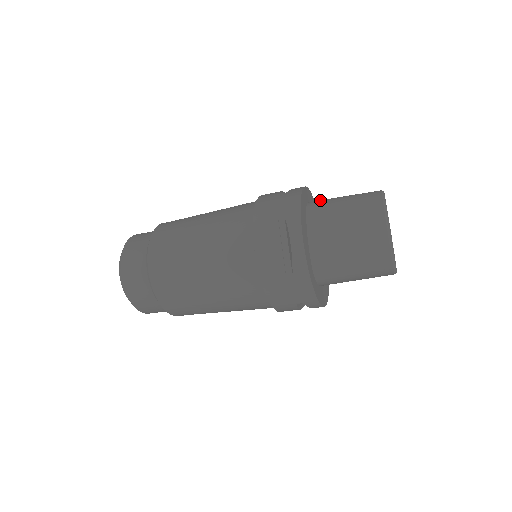
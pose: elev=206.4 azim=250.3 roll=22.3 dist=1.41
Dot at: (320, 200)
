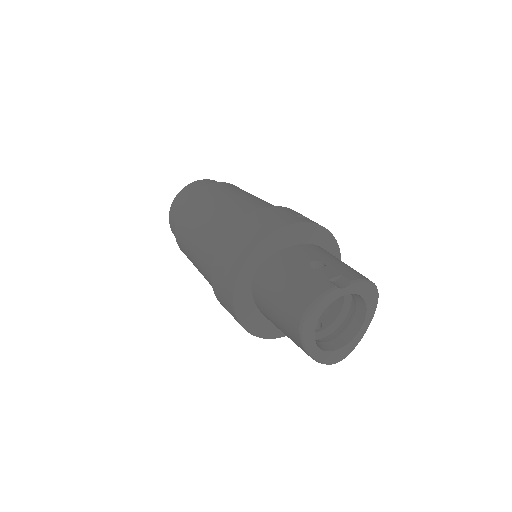
Dot at: (261, 282)
